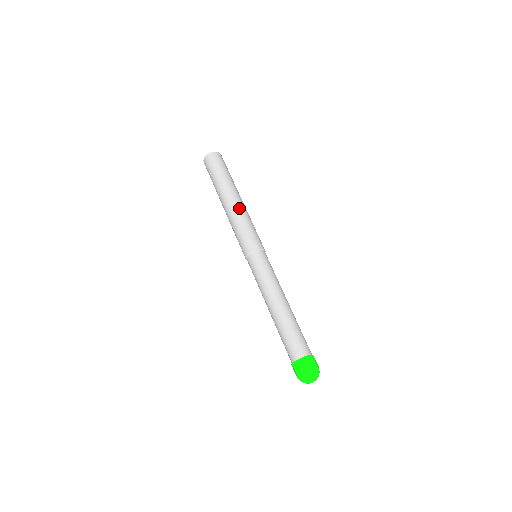
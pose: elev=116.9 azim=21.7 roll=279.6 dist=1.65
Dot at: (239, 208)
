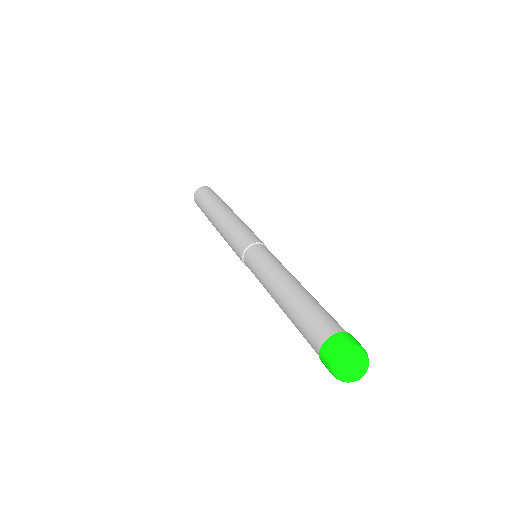
Dot at: (235, 216)
